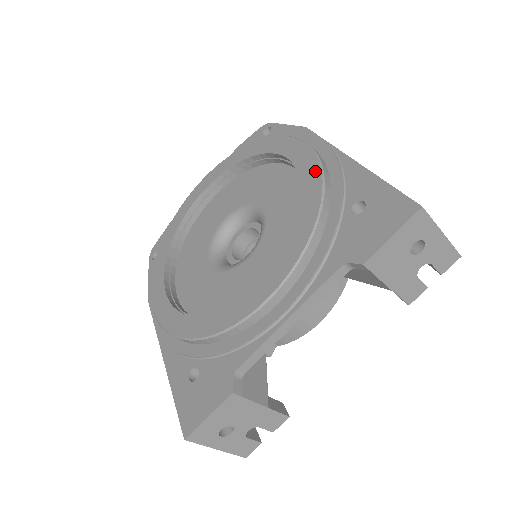
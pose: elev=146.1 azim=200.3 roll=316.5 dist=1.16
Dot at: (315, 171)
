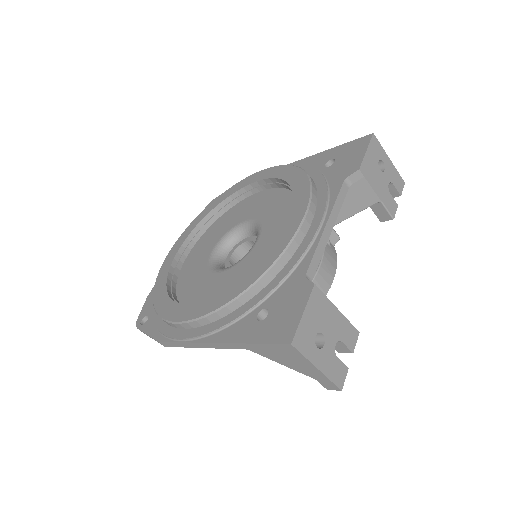
Dot at: (284, 168)
